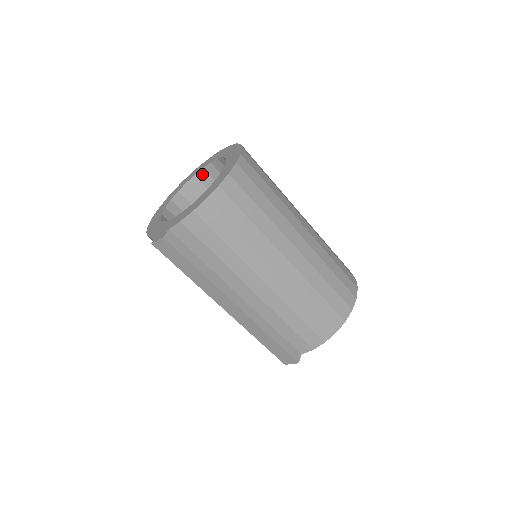
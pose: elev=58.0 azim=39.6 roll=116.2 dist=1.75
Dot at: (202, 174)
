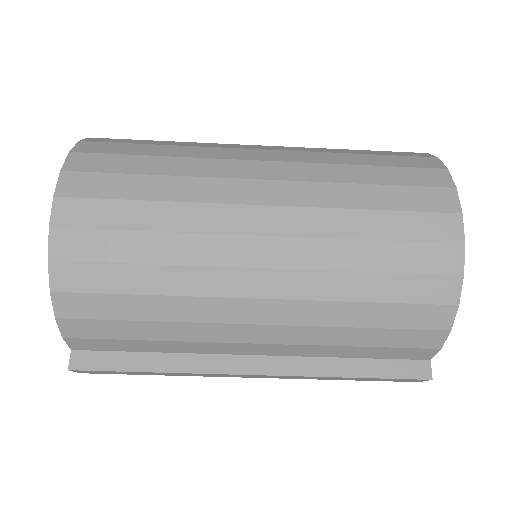
Dot at: occluded
